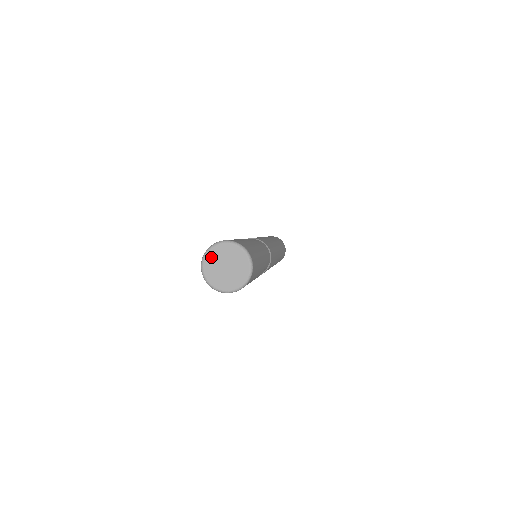
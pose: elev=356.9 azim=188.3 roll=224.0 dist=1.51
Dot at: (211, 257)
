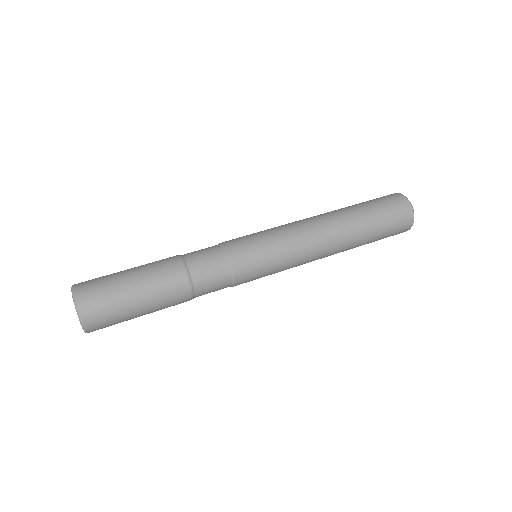
Dot at: occluded
